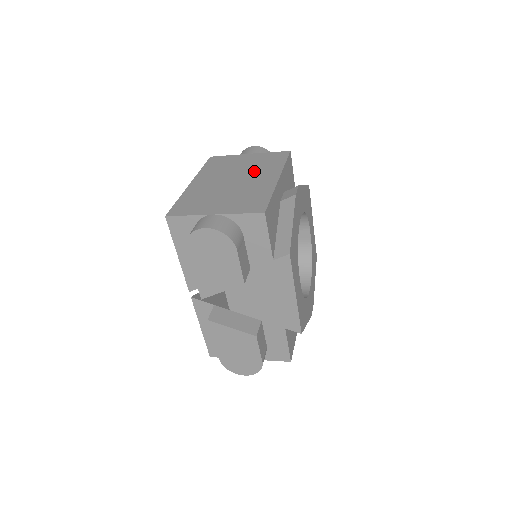
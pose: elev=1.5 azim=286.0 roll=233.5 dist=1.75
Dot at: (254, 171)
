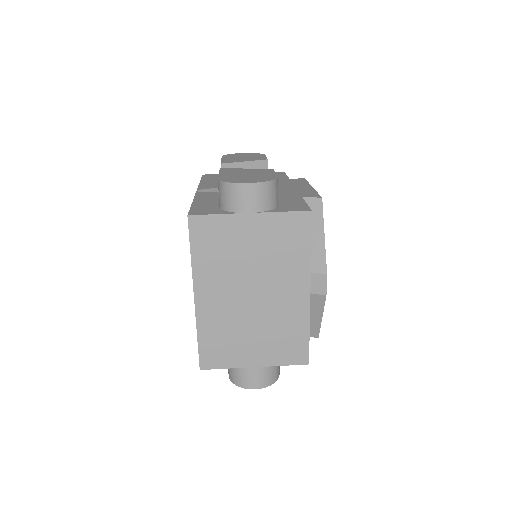
Dot at: (273, 273)
